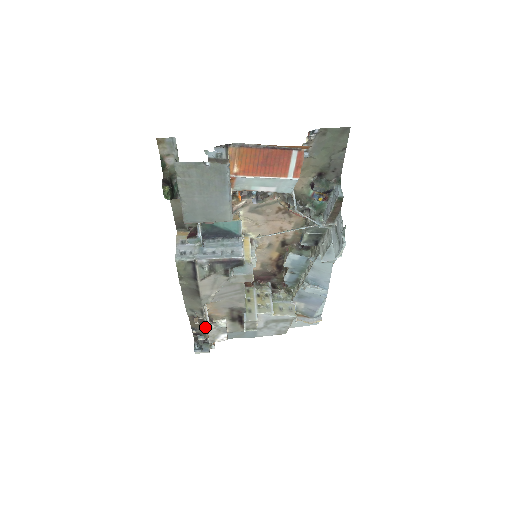
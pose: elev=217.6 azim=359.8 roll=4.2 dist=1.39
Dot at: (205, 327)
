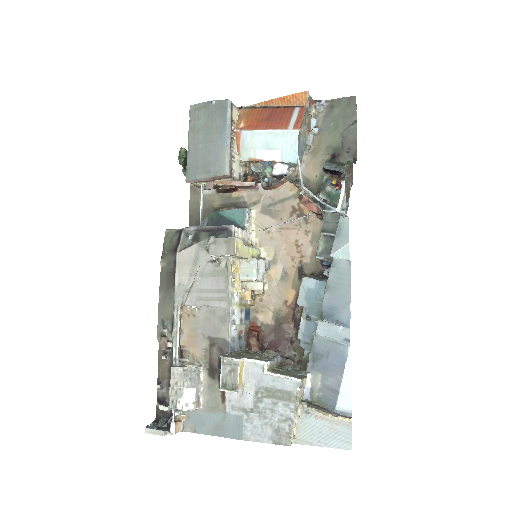
Dot at: occluded
